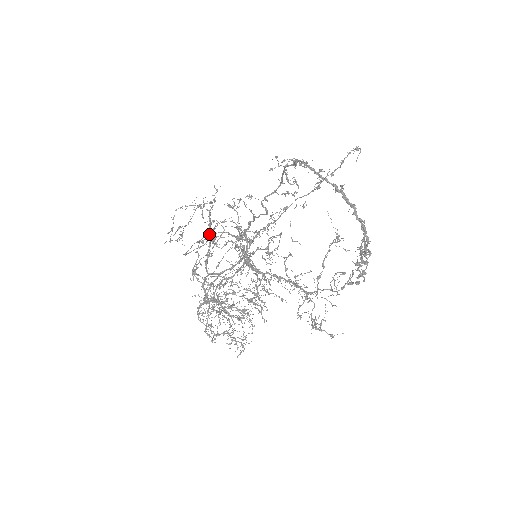
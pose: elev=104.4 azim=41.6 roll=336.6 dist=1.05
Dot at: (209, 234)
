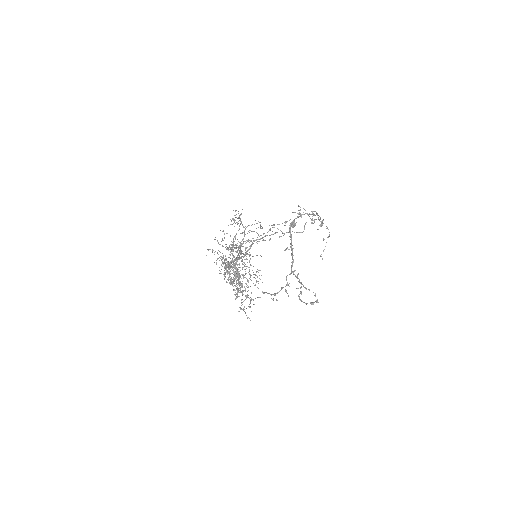
Dot at: (244, 231)
